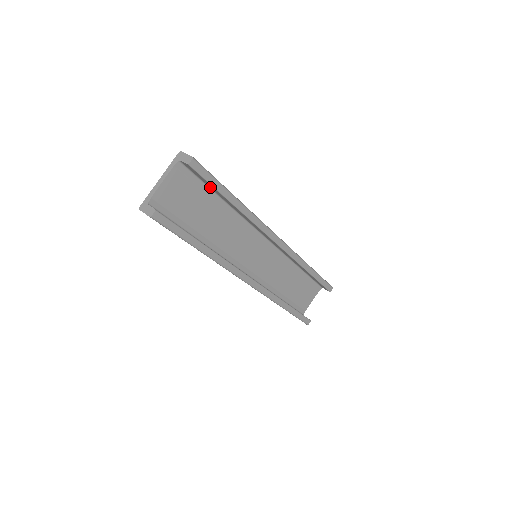
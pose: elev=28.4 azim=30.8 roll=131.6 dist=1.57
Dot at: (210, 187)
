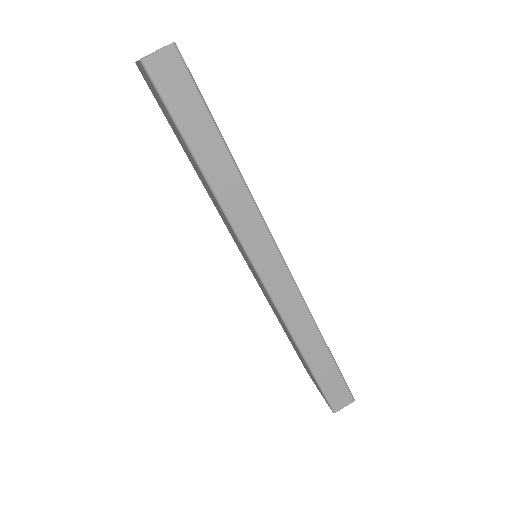
Dot at: occluded
